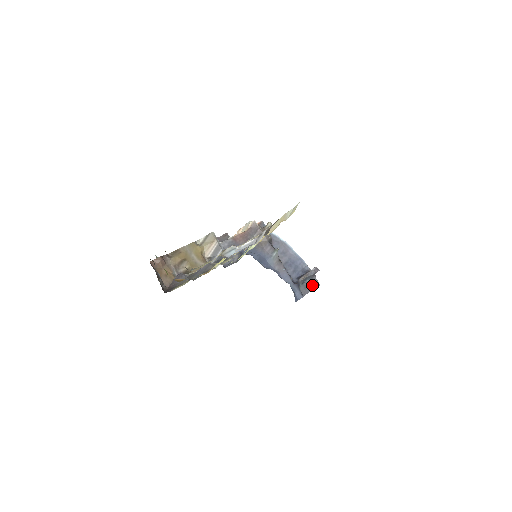
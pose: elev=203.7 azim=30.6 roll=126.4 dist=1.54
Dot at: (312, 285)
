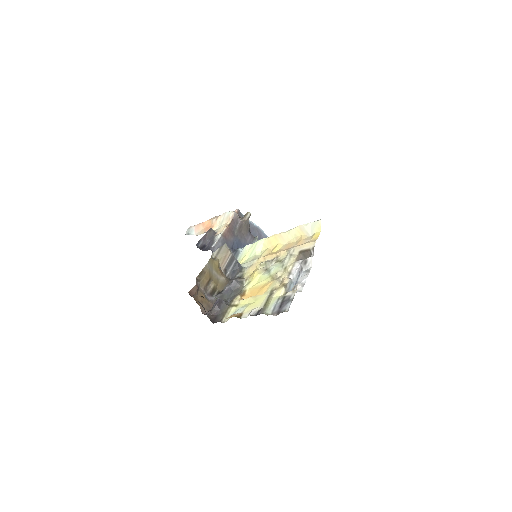
Dot at: occluded
